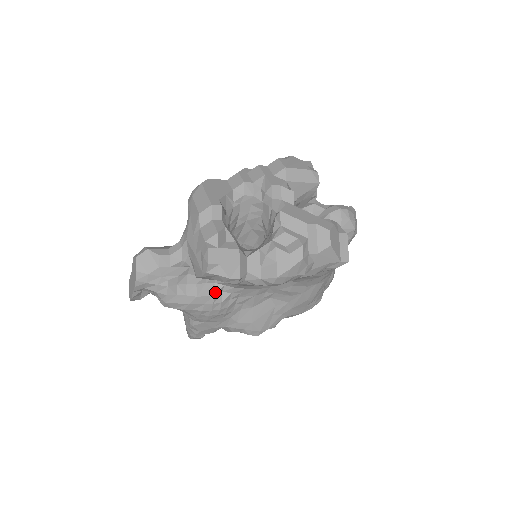
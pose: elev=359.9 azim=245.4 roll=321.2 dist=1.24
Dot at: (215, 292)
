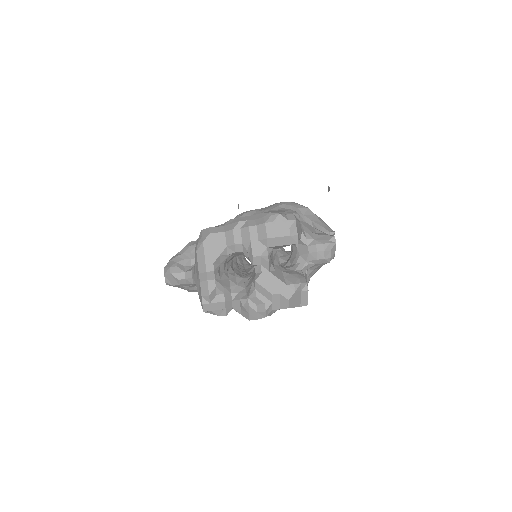
Dot at: occluded
